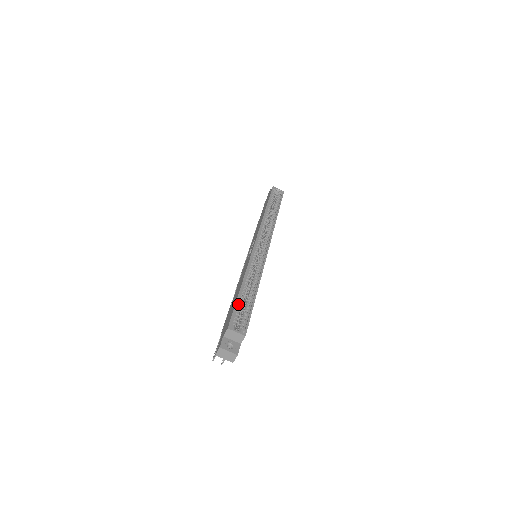
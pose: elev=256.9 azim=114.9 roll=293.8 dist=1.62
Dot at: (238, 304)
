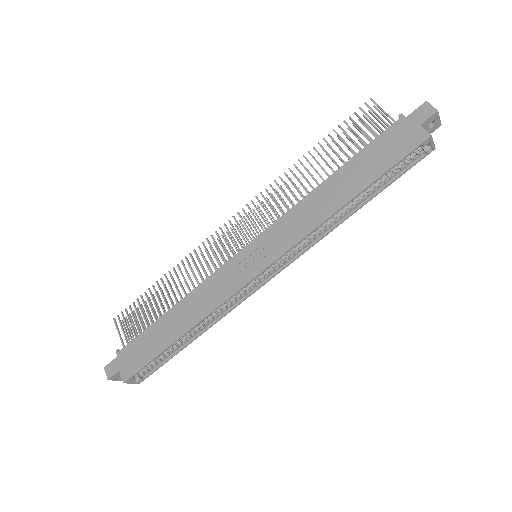
Dot at: (158, 355)
